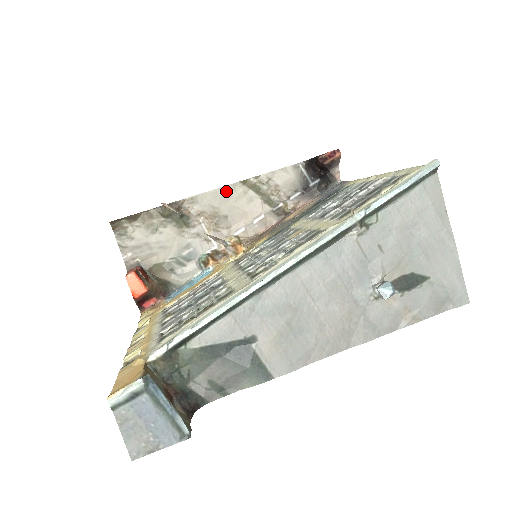
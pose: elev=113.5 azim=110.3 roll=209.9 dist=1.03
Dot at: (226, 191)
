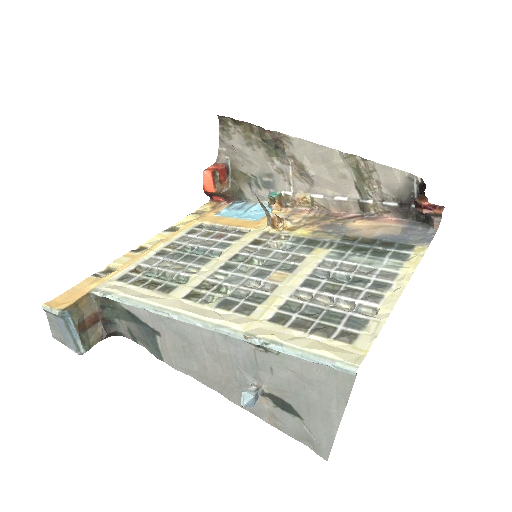
Dot at: (326, 153)
